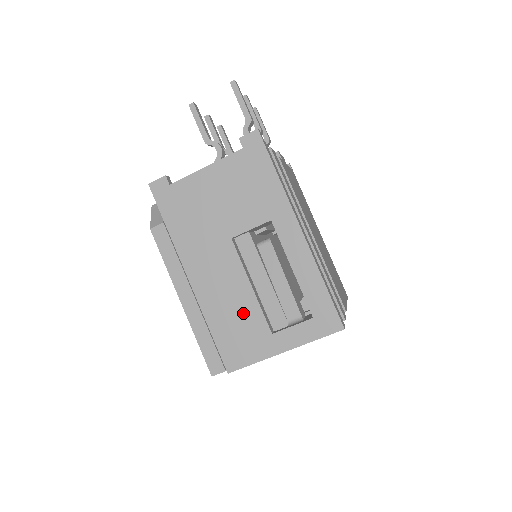
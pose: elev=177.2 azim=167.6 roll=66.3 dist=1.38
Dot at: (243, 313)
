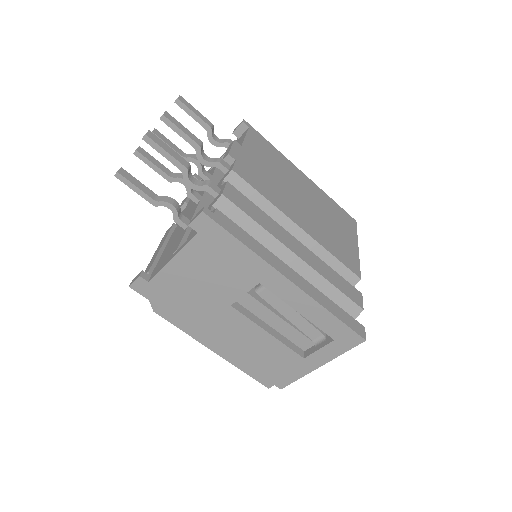
Dot at: (272, 352)
